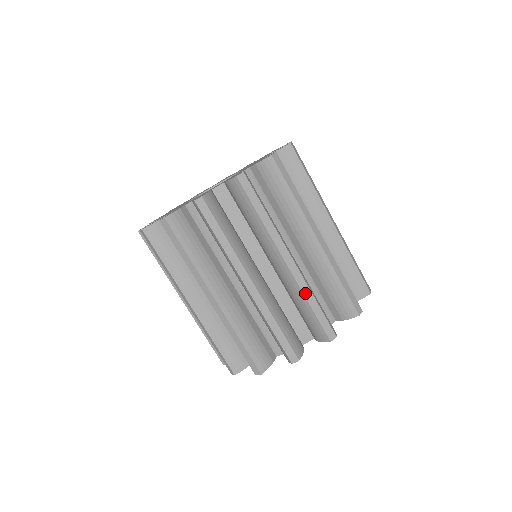
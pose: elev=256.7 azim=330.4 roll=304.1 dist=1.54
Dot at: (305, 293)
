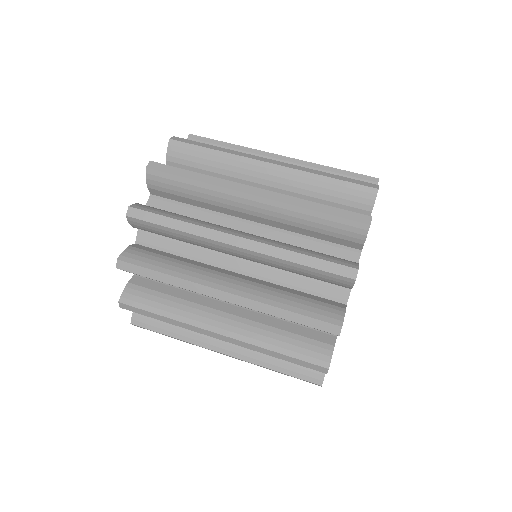
Dot at: (281, 257)
